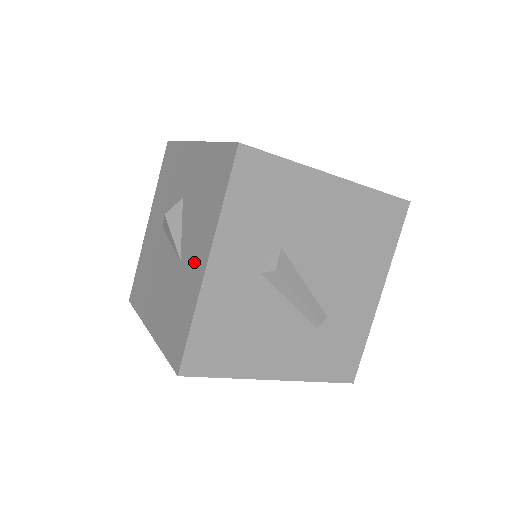
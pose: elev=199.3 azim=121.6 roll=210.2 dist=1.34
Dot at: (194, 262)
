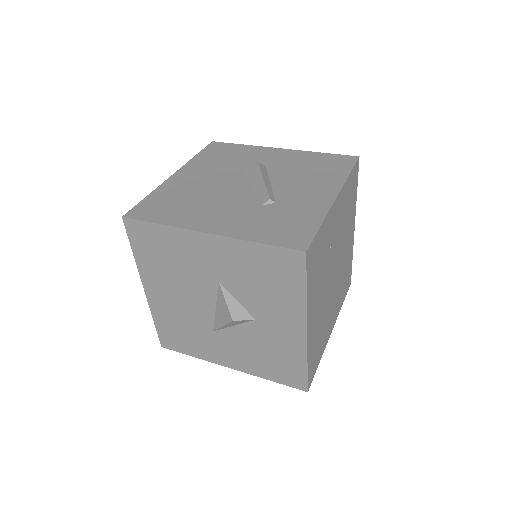
Dot at: (223, 353)
